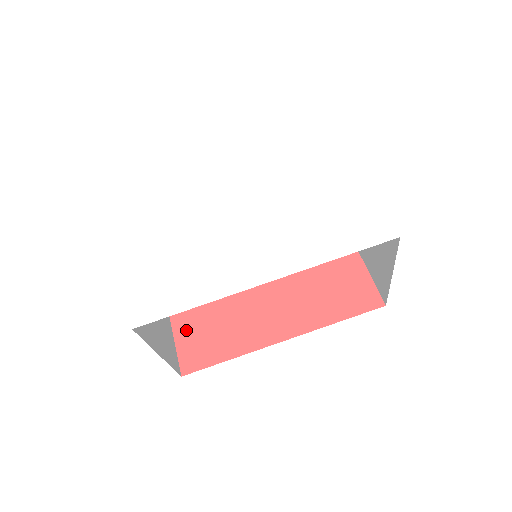
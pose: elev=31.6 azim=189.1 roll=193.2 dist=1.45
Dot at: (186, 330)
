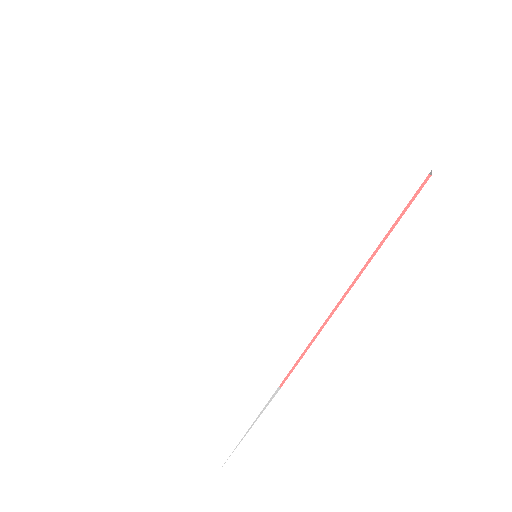
Dot at: occluded
